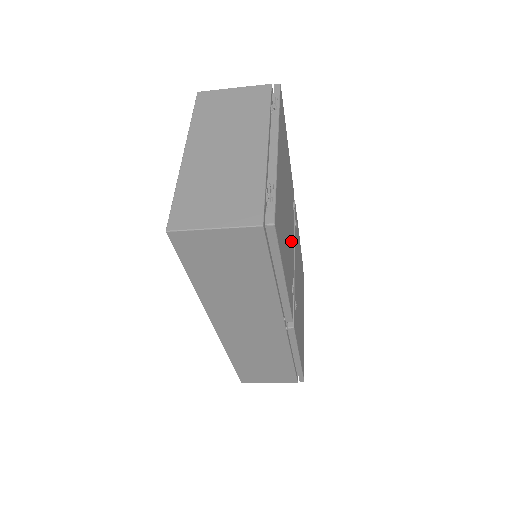
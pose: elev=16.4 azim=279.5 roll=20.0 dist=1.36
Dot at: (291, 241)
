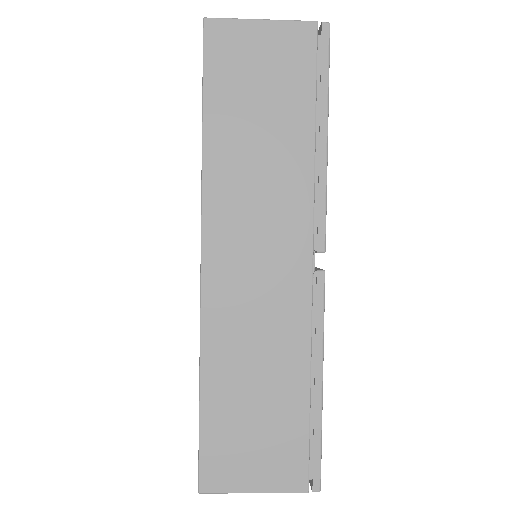
Dot at: occluded
